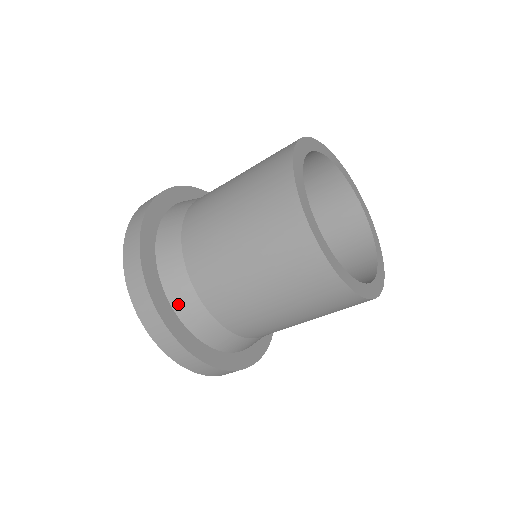
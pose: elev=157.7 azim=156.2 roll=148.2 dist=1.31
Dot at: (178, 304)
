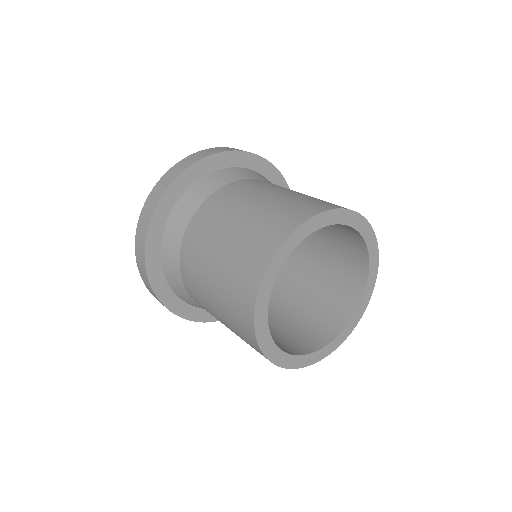
Dot at: (168, 275)
